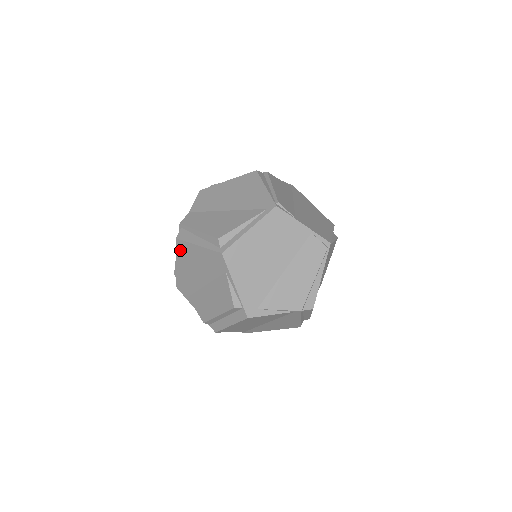
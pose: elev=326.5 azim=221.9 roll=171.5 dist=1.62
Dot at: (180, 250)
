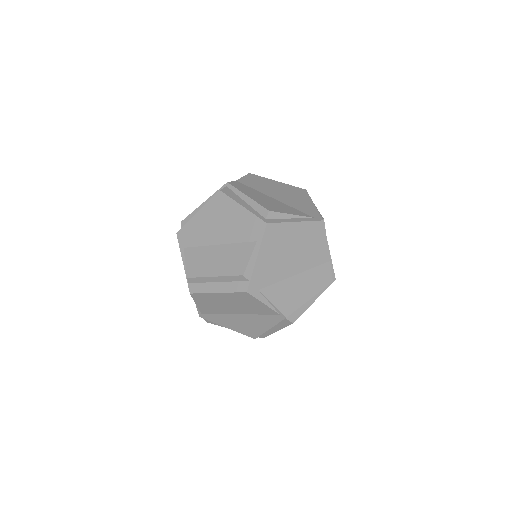
Dot at: (215, 202)
